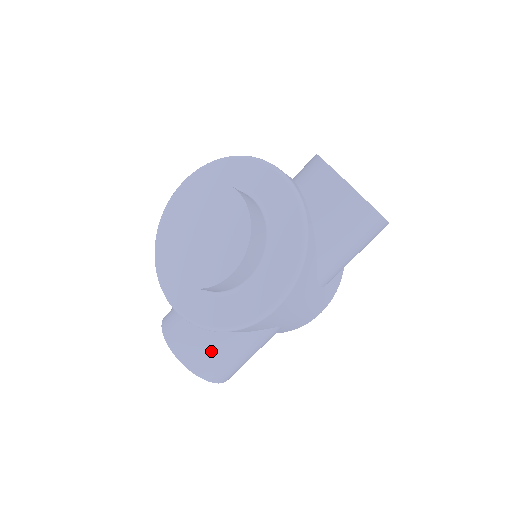
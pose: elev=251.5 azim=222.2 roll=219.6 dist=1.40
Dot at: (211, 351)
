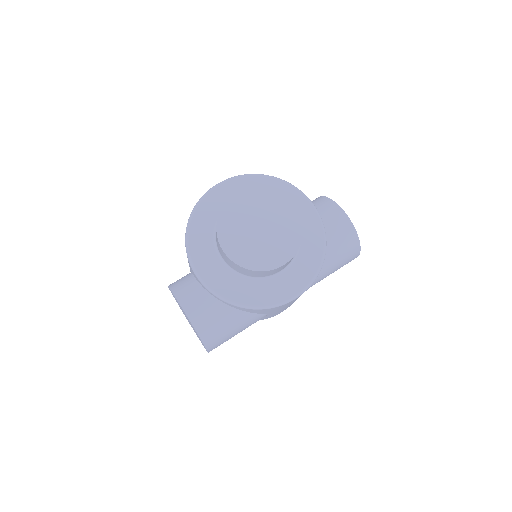
Dot at: (222, 323)
